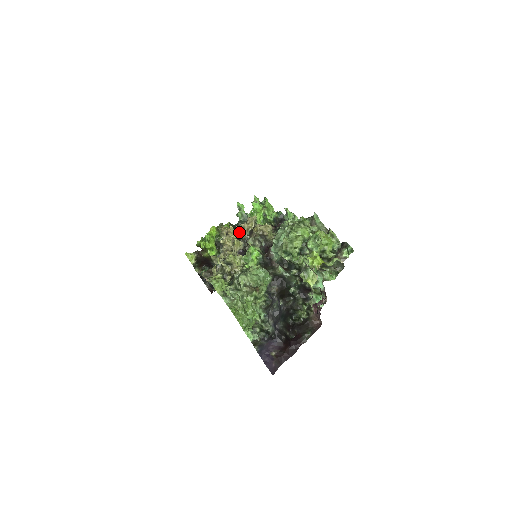
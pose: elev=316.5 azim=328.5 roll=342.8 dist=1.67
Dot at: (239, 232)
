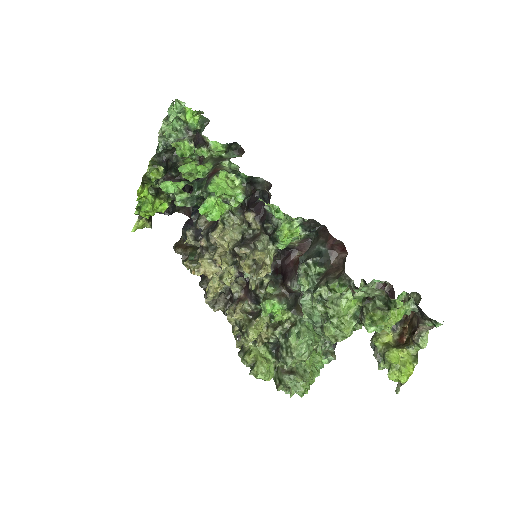
Dot at: (219, 265)
